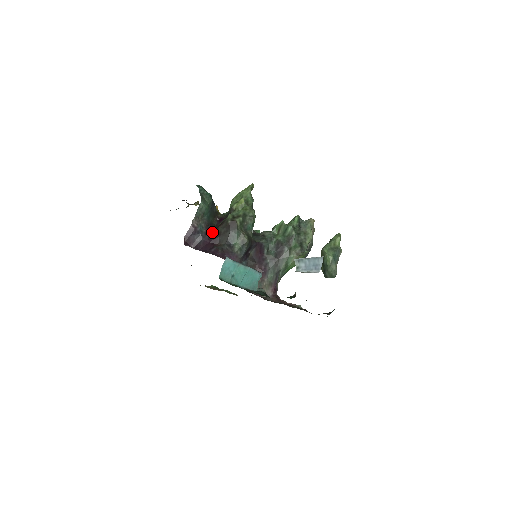
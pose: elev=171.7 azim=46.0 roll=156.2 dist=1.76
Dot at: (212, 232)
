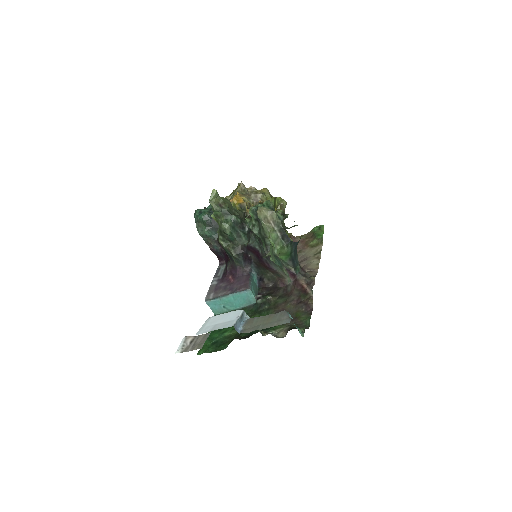
Dot at: occluded
